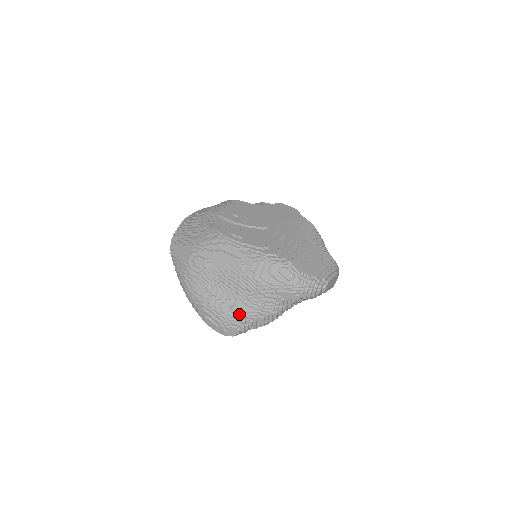
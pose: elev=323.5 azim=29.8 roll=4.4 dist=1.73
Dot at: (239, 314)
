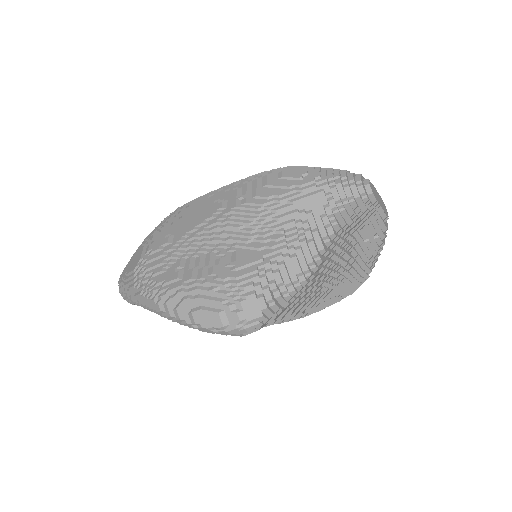
Dot at: (248, 267)
